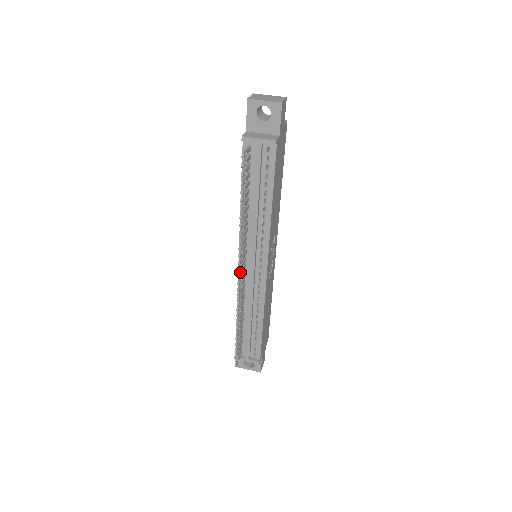
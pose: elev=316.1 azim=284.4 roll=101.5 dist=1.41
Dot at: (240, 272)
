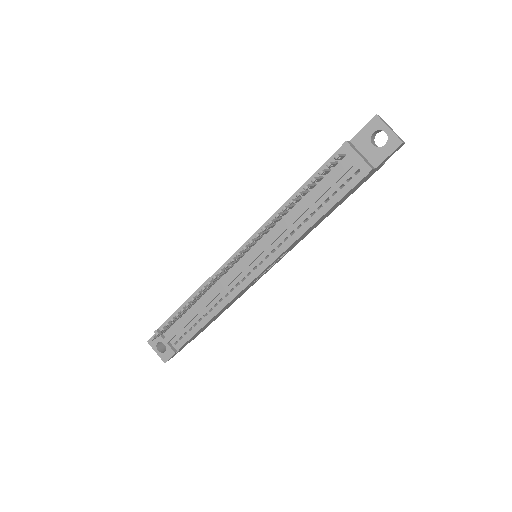
Dot at: (236, 257)
